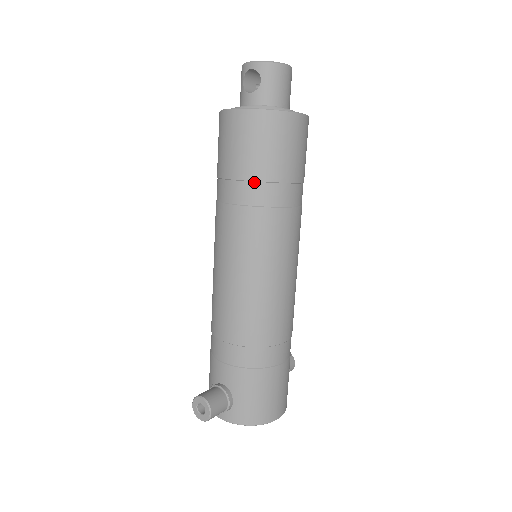
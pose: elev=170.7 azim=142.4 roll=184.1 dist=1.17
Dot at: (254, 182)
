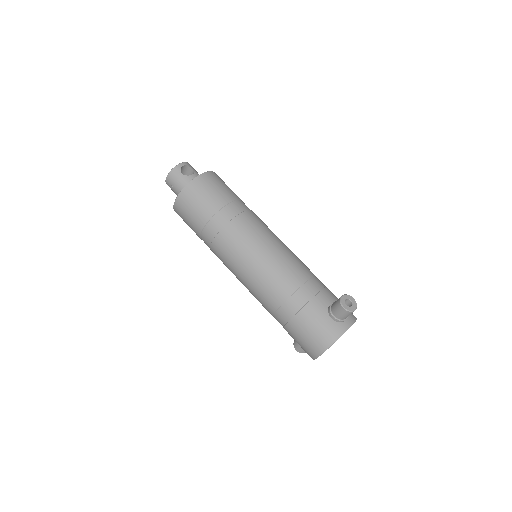
Dot at: (239, 200)
